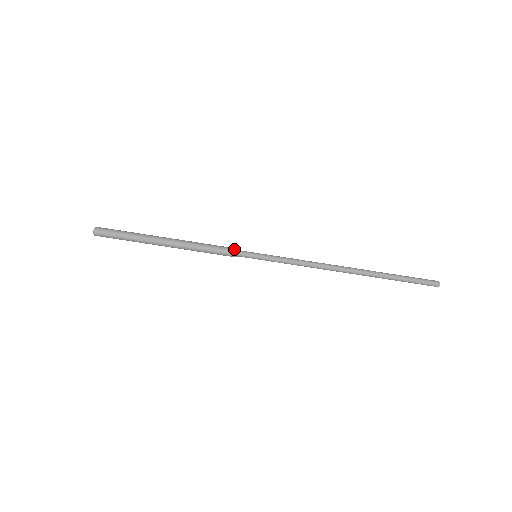
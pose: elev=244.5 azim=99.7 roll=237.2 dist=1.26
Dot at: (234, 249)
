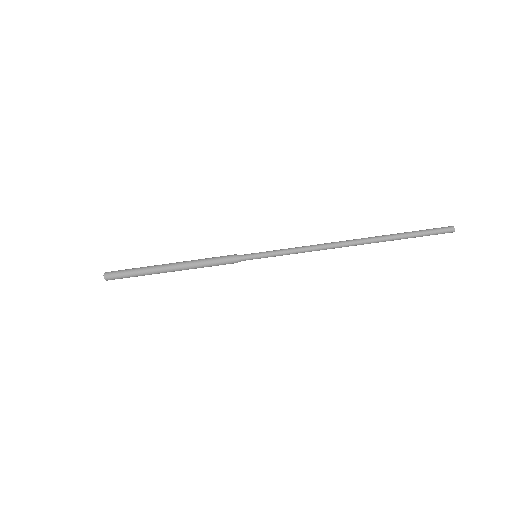
Dot at: (233, 256)
